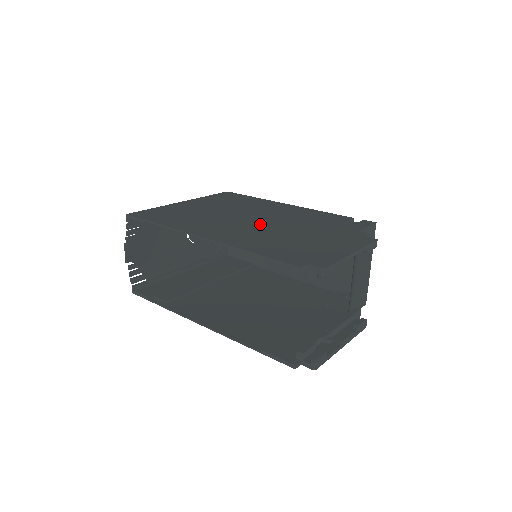
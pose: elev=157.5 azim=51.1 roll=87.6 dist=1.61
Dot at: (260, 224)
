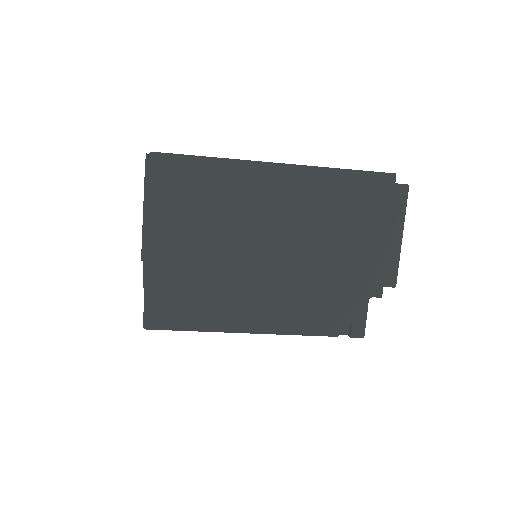
Dot at: occluded
